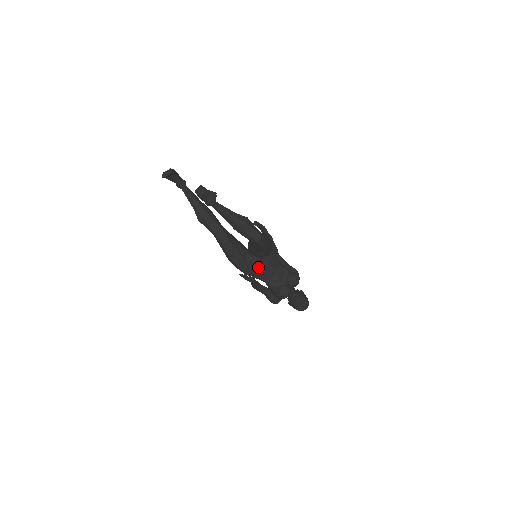
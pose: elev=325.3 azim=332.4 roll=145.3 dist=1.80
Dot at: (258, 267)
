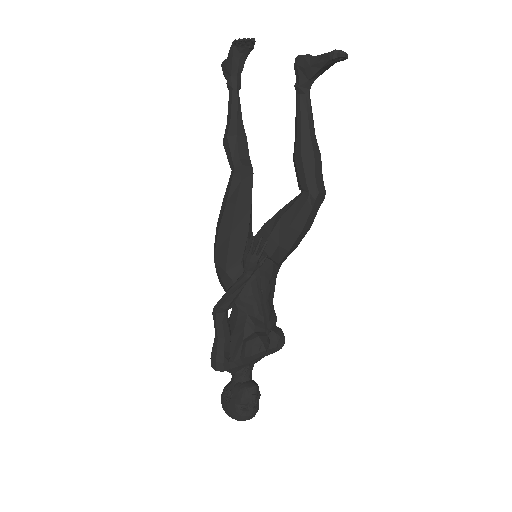
Dot at: occluded
